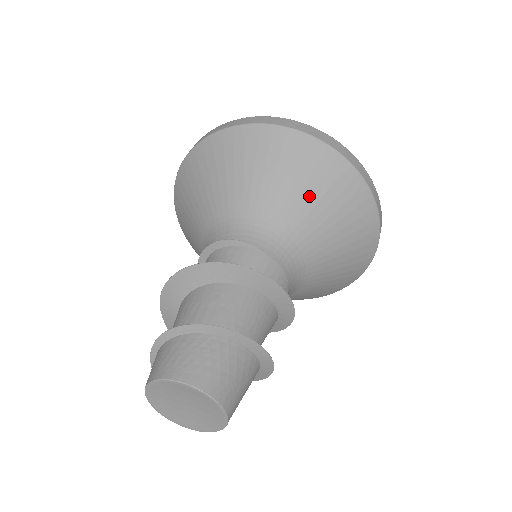
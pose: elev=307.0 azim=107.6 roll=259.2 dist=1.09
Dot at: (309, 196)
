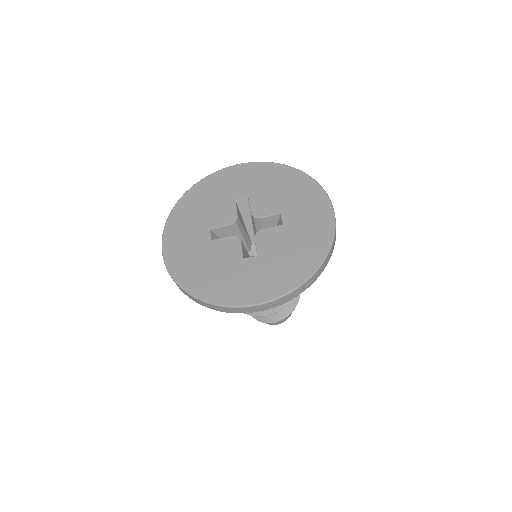
Dot at: occluded
